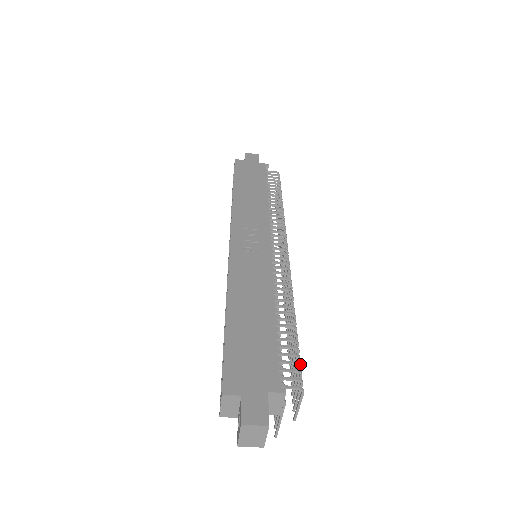
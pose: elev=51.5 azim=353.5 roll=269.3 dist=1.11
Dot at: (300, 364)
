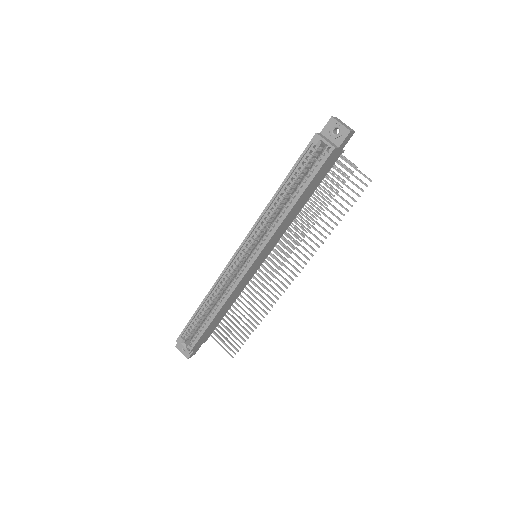
Dot at: occluded
